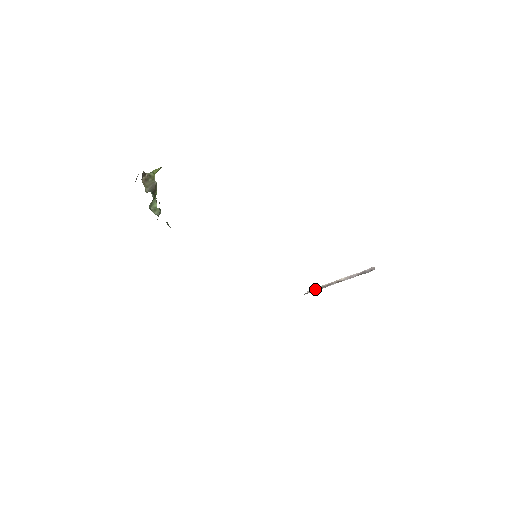
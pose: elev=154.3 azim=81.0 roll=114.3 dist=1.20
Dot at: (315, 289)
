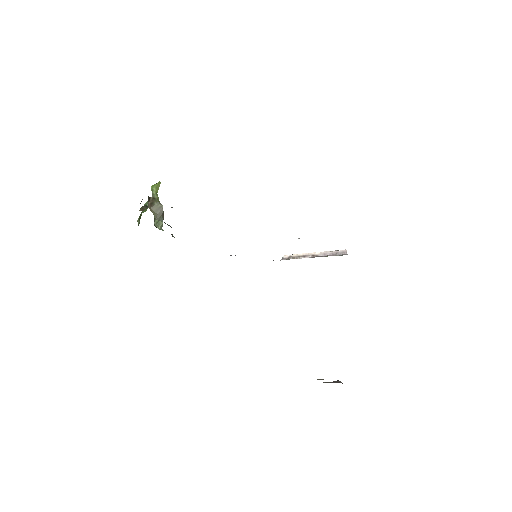
Dot at: (292, 257)
